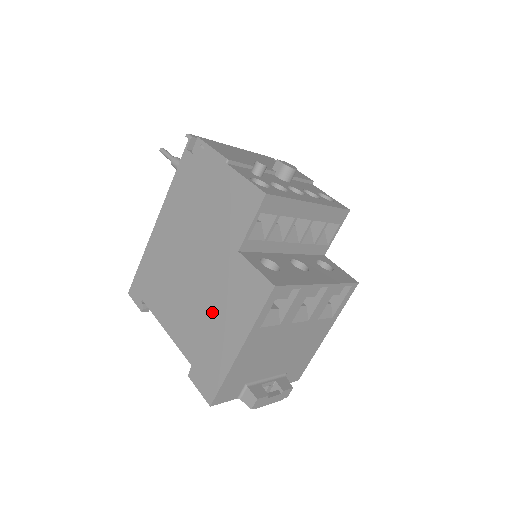
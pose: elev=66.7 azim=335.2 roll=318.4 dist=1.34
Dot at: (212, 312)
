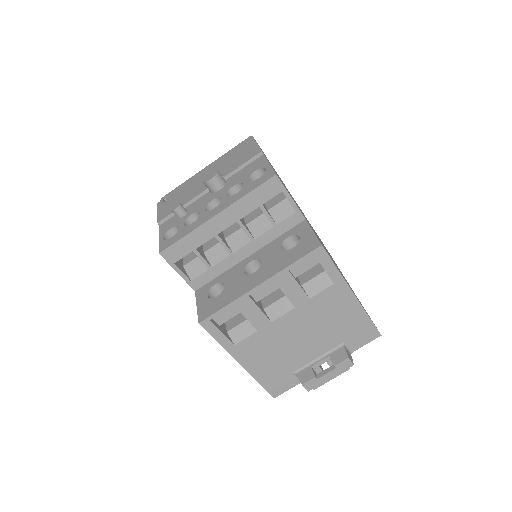
Dot at: occluded
